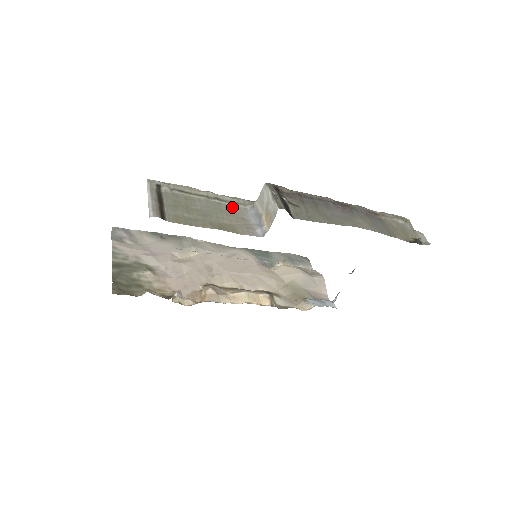
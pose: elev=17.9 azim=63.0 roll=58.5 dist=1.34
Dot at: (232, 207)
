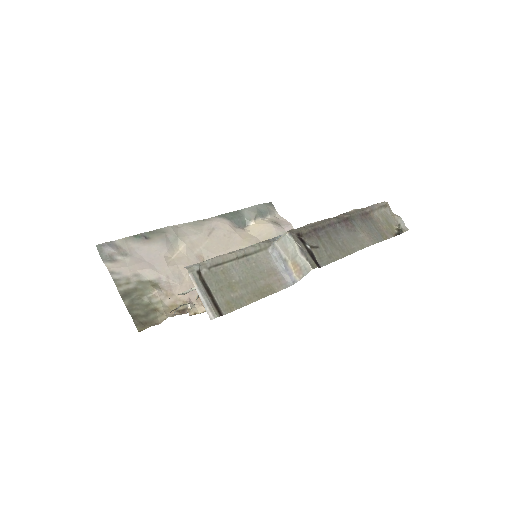
Dot at: (258, 258)
